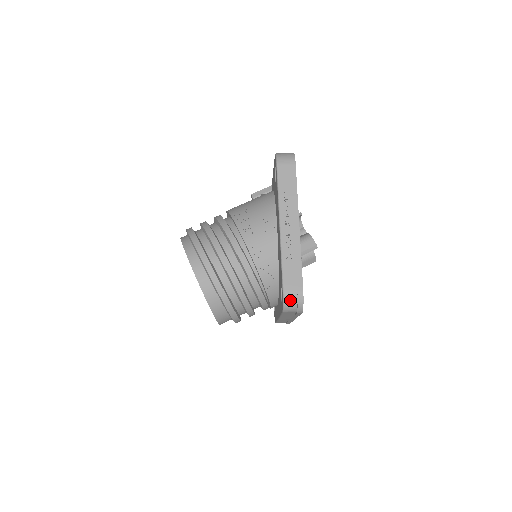
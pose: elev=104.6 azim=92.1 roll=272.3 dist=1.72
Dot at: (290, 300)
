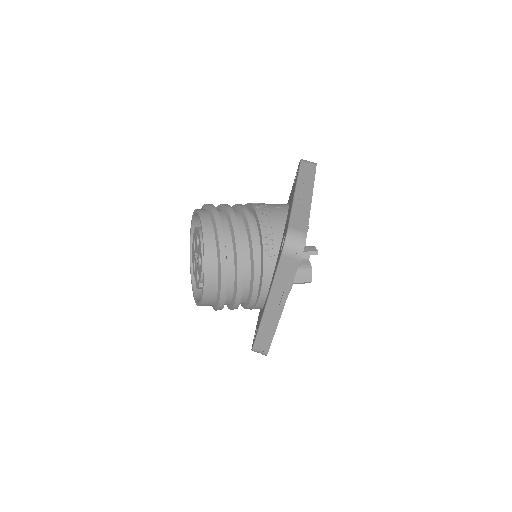
Dot at: (293, 237)
